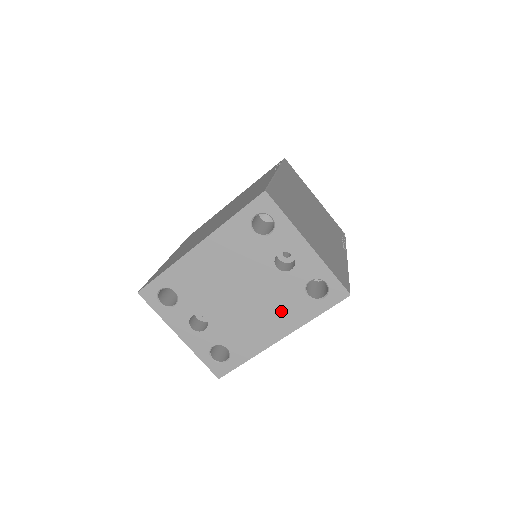
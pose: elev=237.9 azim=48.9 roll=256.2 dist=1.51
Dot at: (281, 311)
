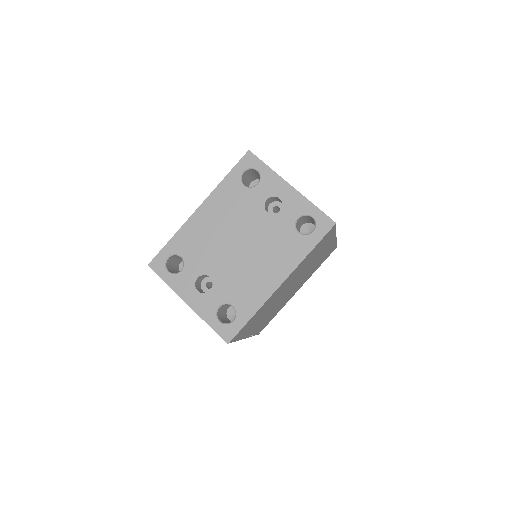
Dot at: (278, 253)
